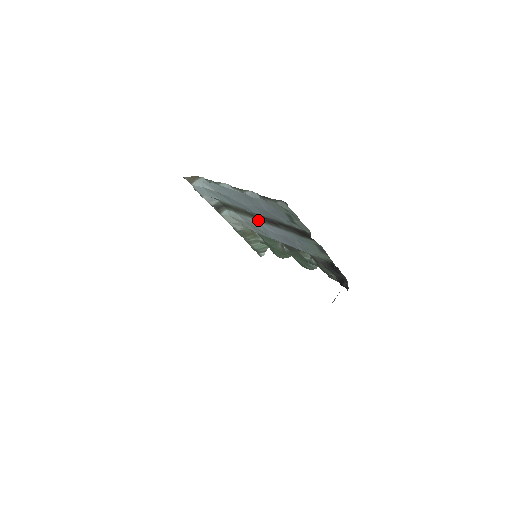
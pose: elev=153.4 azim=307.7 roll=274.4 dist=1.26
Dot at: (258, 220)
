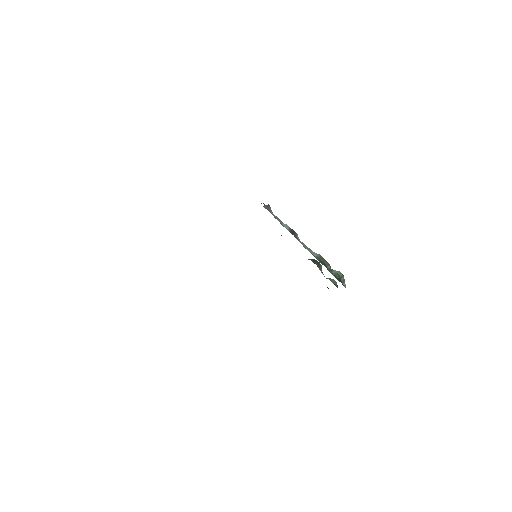
Dot at: occluded
